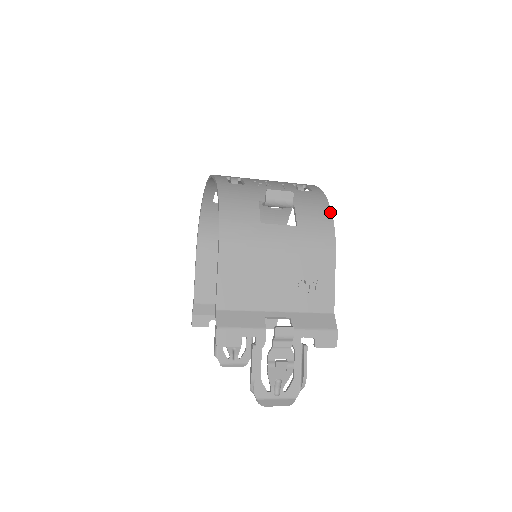
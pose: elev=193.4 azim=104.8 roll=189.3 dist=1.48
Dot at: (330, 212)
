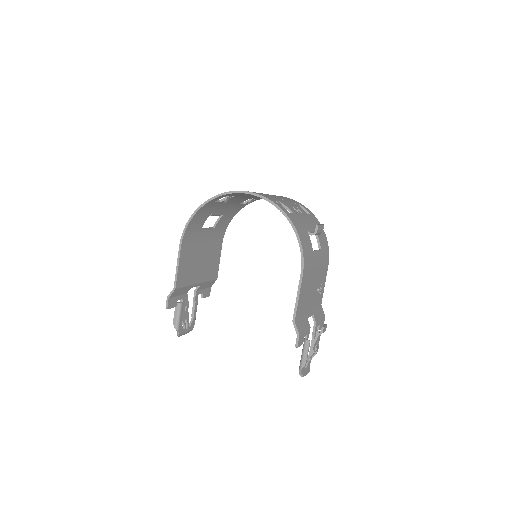
Dot at: (325, 234)
